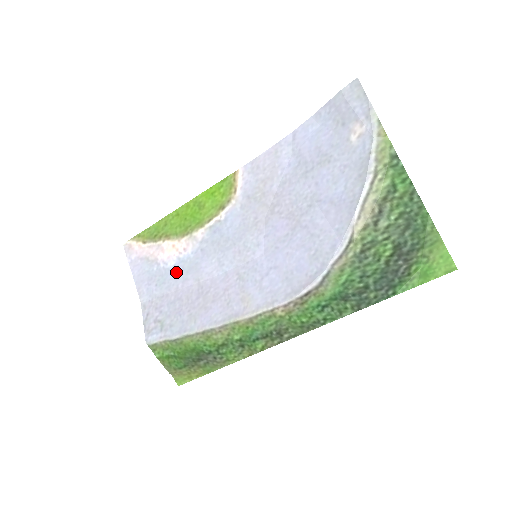
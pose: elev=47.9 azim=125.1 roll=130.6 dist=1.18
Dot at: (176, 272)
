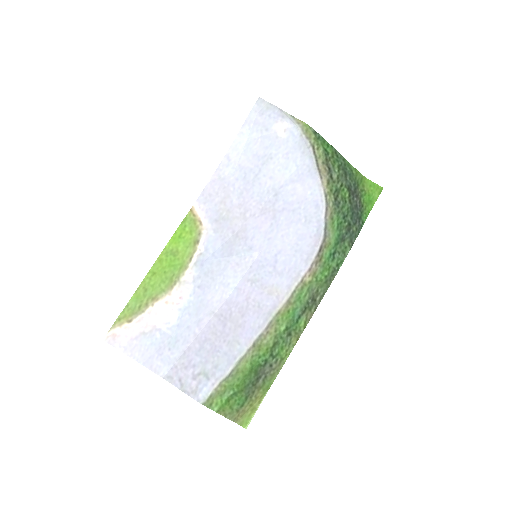
Dot at: (184, 323)
